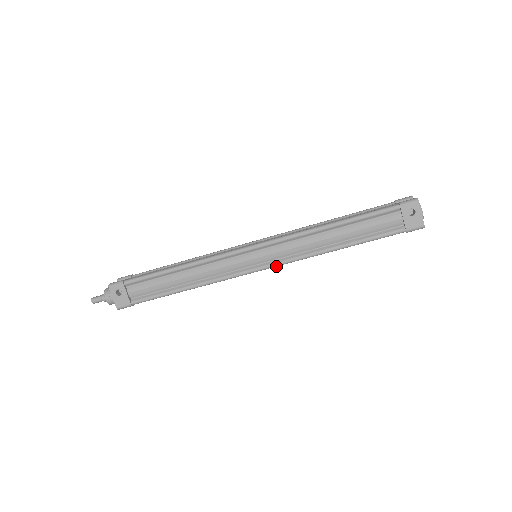
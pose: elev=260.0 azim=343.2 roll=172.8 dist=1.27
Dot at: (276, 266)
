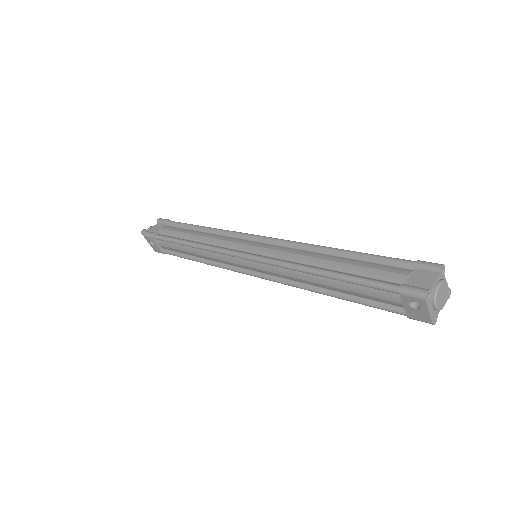
Dot at: (269, 280)
